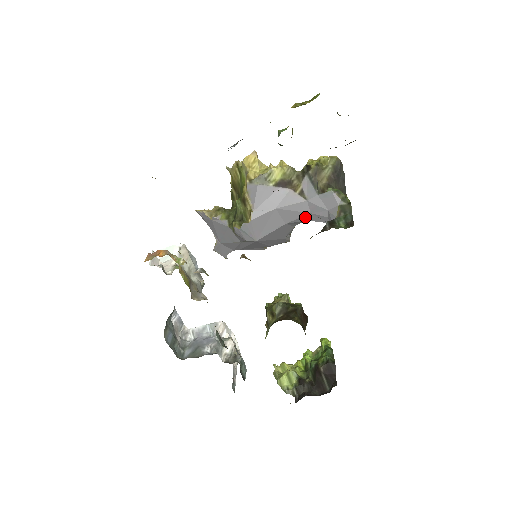
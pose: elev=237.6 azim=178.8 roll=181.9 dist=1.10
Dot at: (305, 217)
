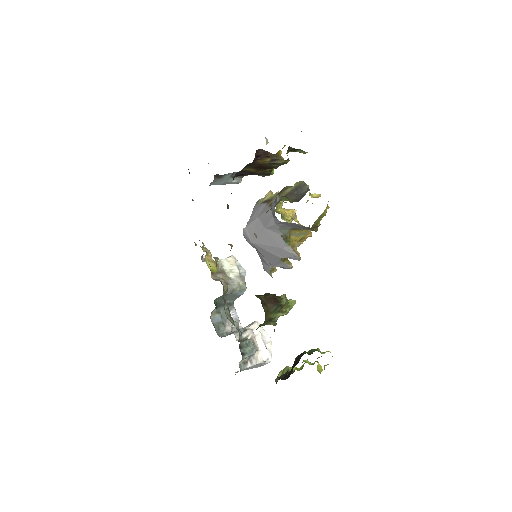
Dot at: (273, 221)
